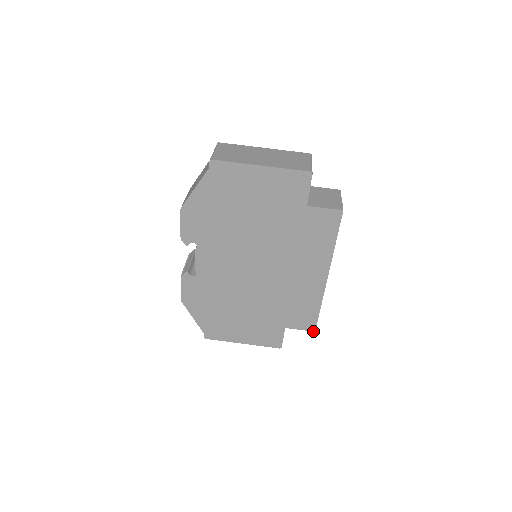
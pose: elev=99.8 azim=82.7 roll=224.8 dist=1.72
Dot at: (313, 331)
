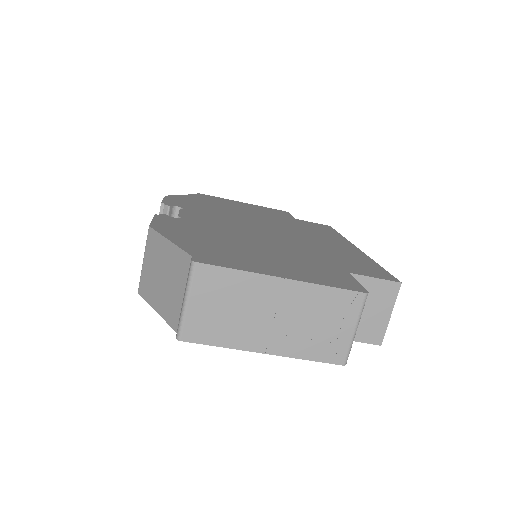
Dot at: occluded
